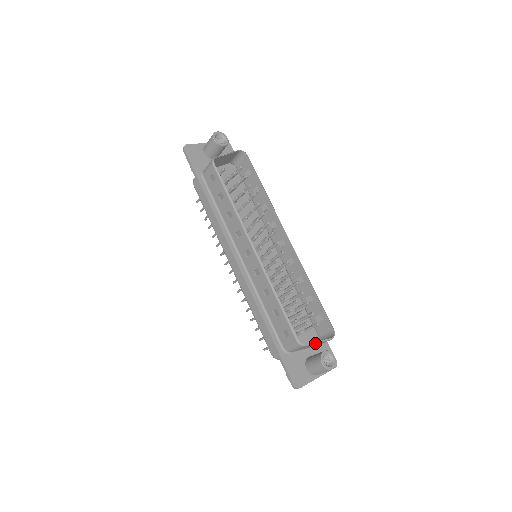
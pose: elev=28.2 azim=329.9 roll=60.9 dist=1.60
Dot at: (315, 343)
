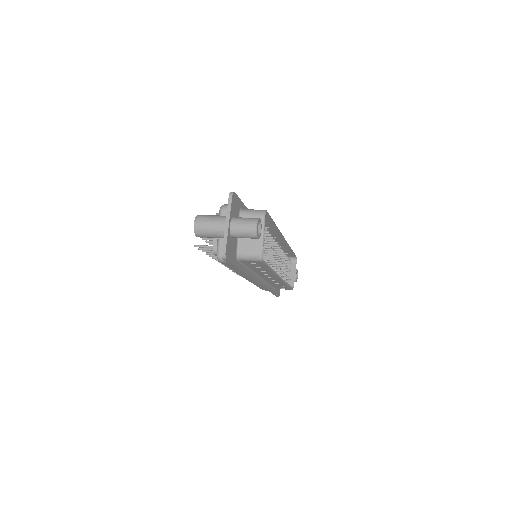
Dot at: (294, 277)
